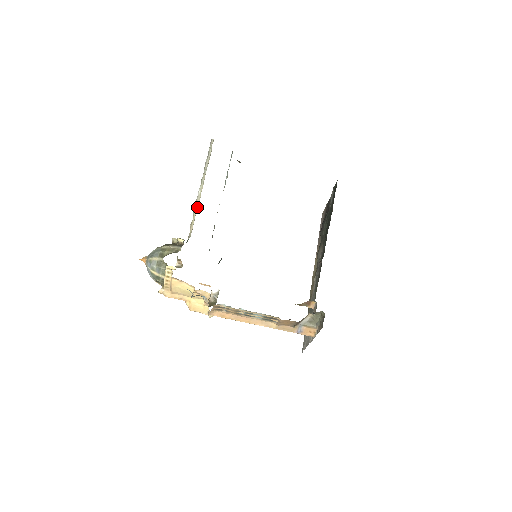
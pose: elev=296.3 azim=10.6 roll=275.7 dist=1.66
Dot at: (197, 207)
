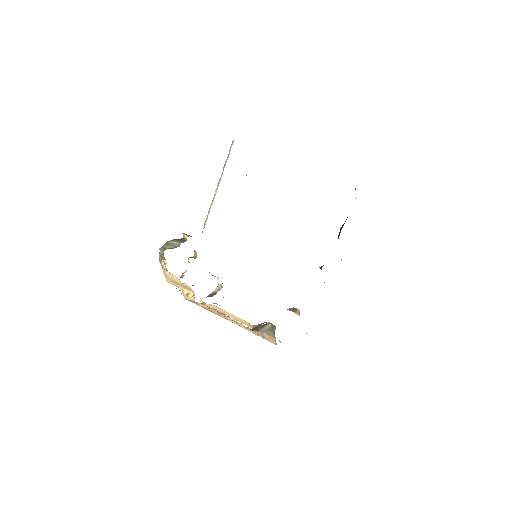
Dot at: occluded
